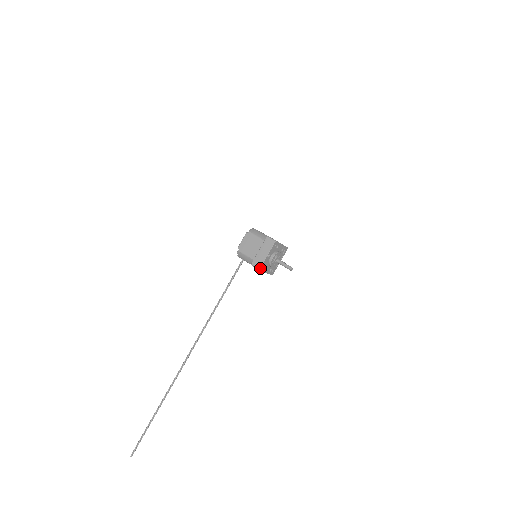
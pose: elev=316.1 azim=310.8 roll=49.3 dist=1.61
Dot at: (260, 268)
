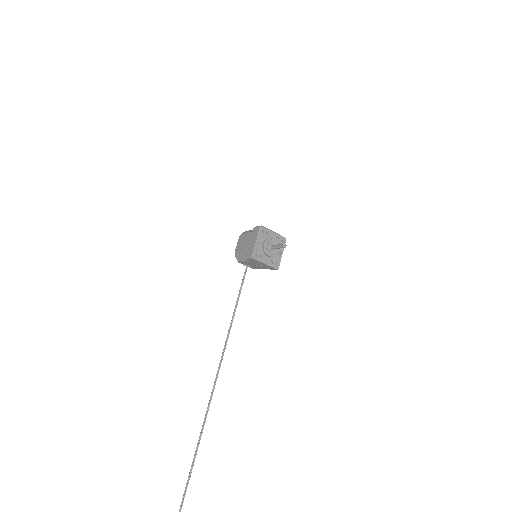
Dot at: (252, 256)
